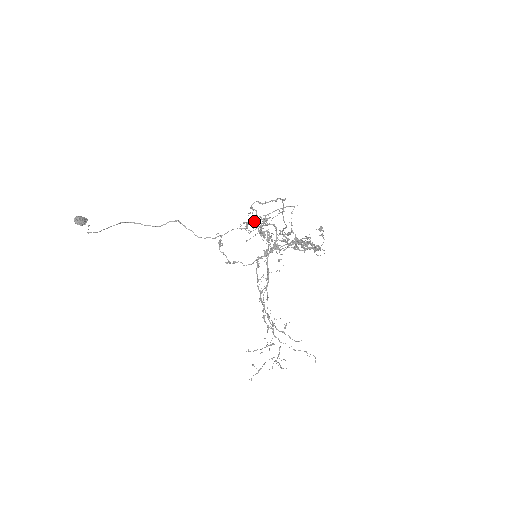
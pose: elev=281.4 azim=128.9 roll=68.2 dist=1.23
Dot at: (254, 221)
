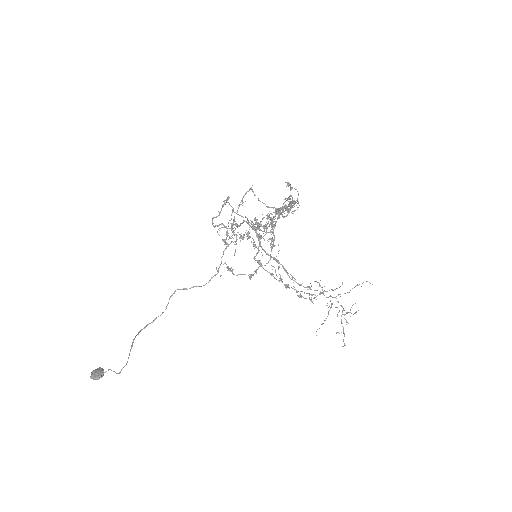
Dot at: (226, 234)
